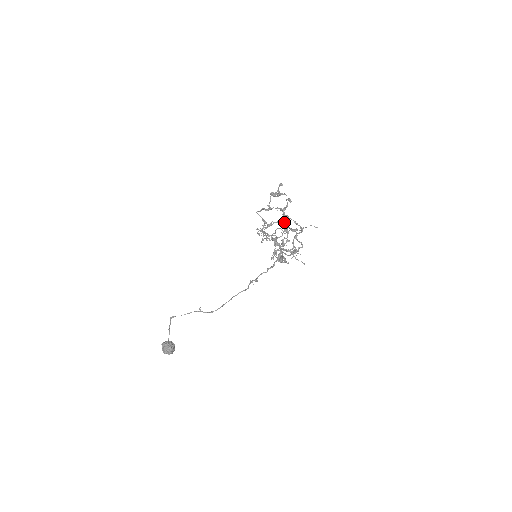
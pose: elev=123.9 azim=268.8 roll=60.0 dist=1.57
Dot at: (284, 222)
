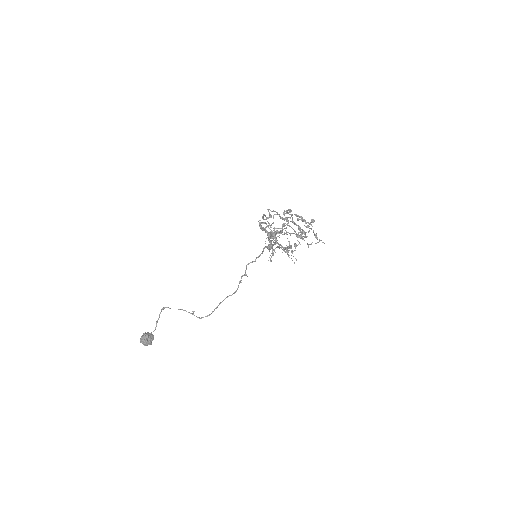
Dot at: (285, 213)
